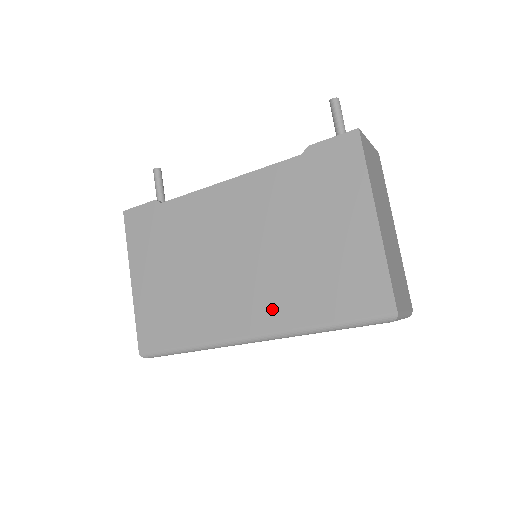
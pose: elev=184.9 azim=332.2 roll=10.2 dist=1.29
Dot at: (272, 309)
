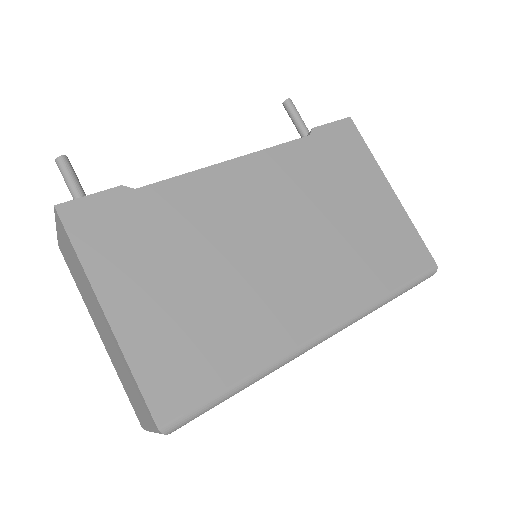
Dot at: (337, 293)
